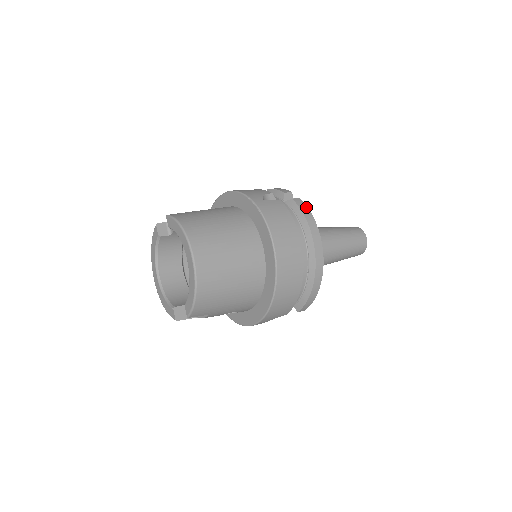
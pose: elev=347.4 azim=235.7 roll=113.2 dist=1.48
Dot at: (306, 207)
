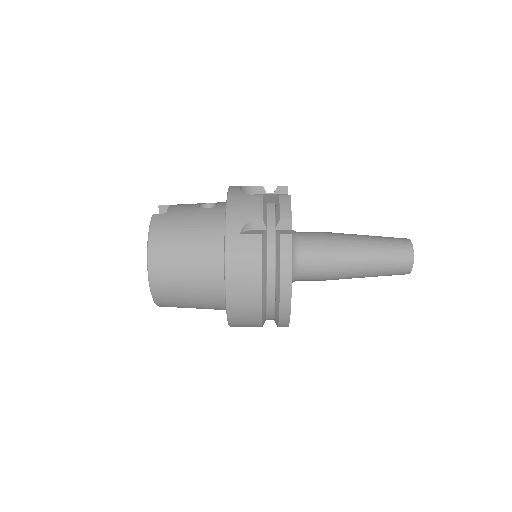
Dot at: (290, 250)
